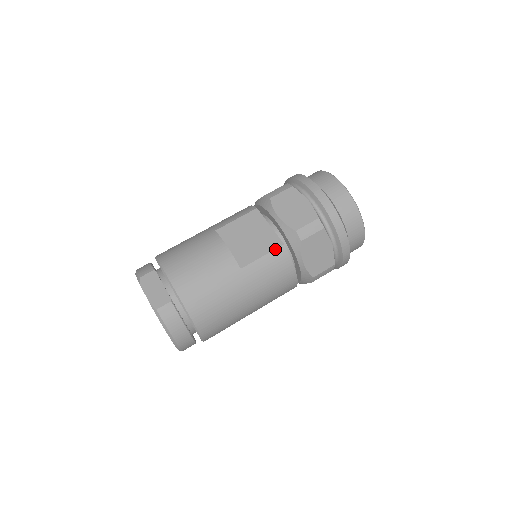
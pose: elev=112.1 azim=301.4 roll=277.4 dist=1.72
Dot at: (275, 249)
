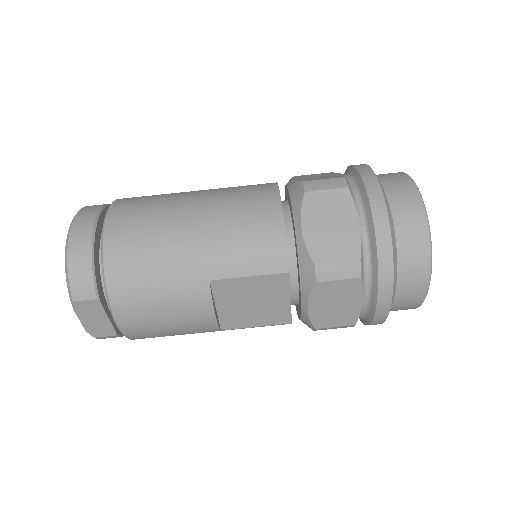
Dot at: occluded
